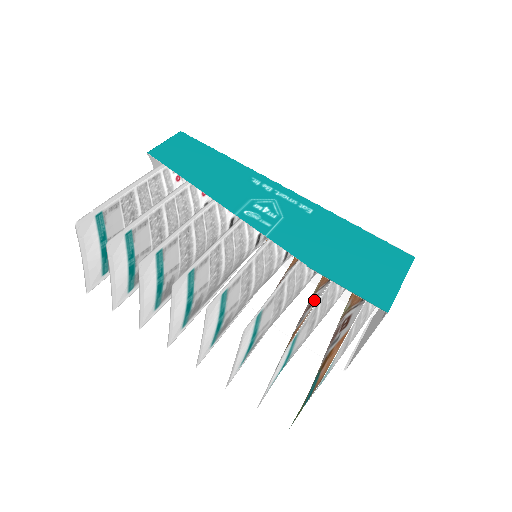
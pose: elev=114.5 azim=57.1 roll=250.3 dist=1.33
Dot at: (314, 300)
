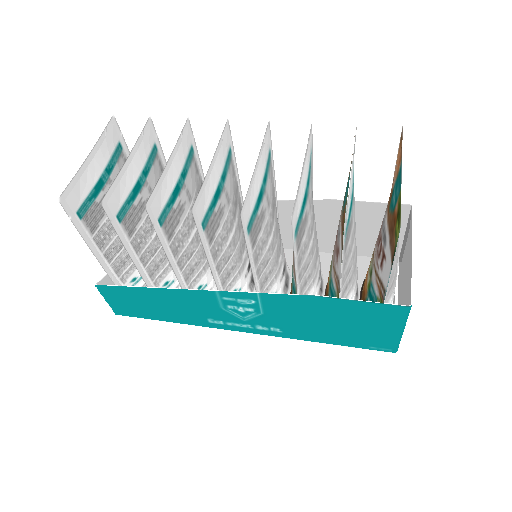
Dot at: occluded
